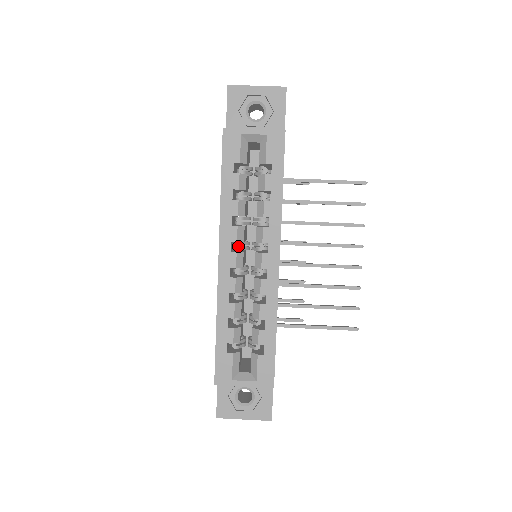
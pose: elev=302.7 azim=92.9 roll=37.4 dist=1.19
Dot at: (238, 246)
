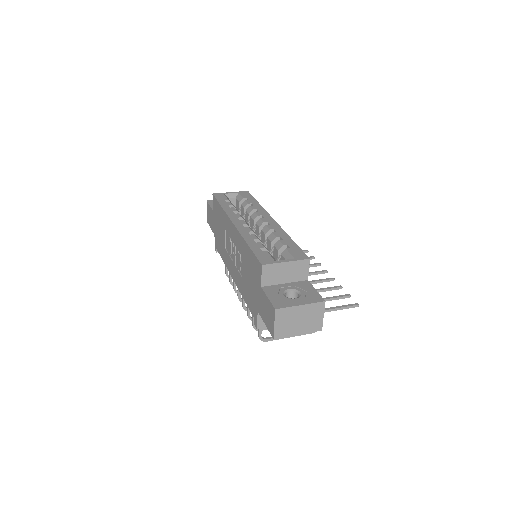
Dot at: occluded
